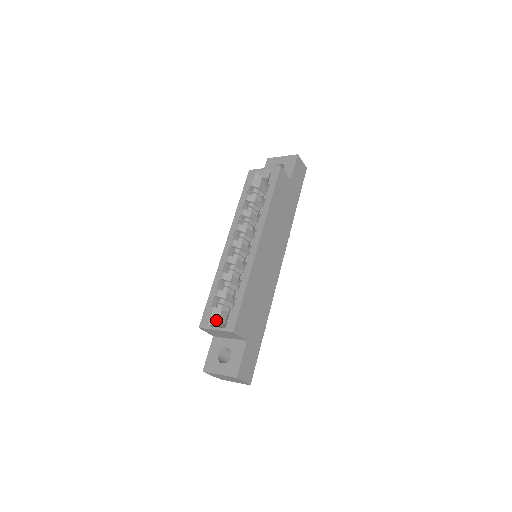
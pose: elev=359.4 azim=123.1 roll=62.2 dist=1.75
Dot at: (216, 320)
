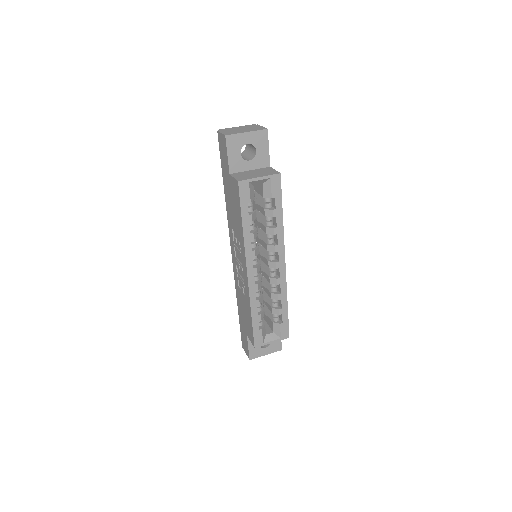
Dot at: (265, 334)
